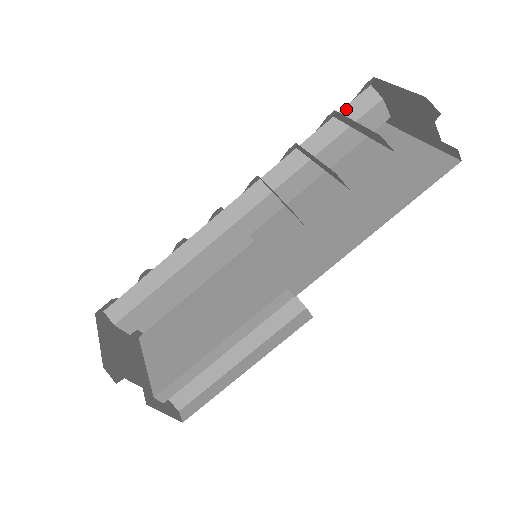
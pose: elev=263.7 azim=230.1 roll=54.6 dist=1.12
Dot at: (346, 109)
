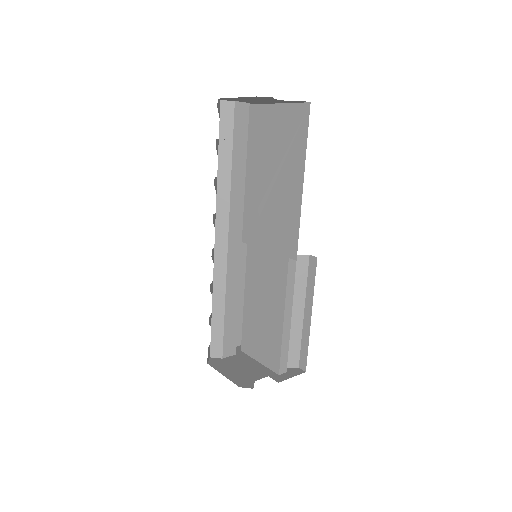
Dot at: (221, 128)
